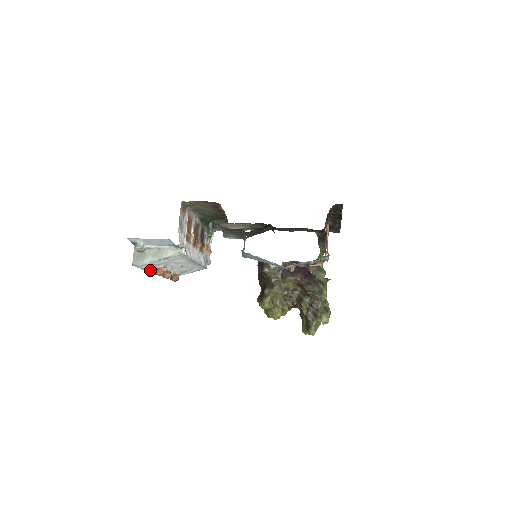
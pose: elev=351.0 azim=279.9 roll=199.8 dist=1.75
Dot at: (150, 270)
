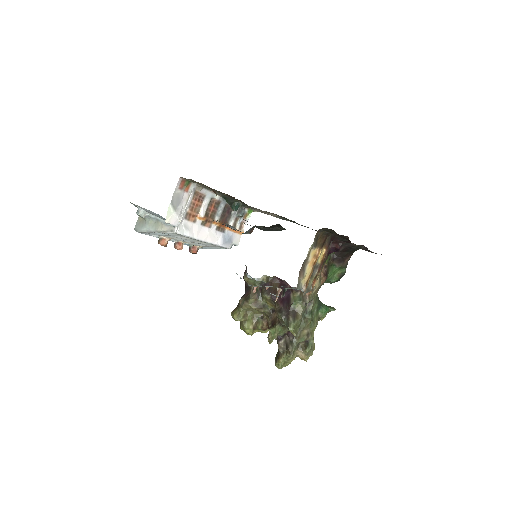
Dot at: occluded
